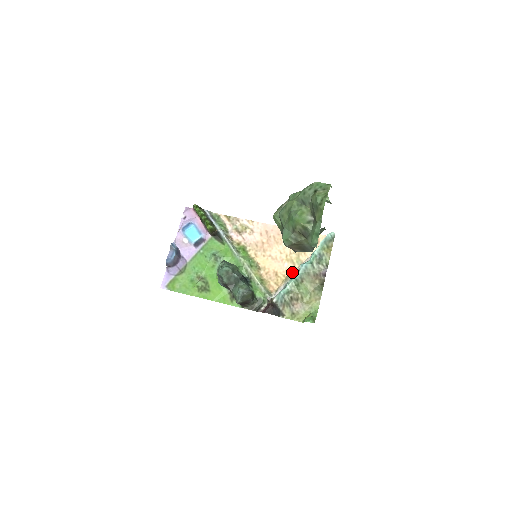
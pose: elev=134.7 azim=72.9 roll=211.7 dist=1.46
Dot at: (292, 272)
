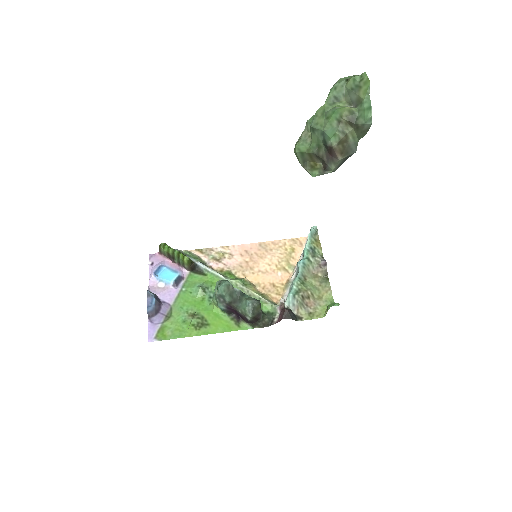
Dot at: (289, 278)
